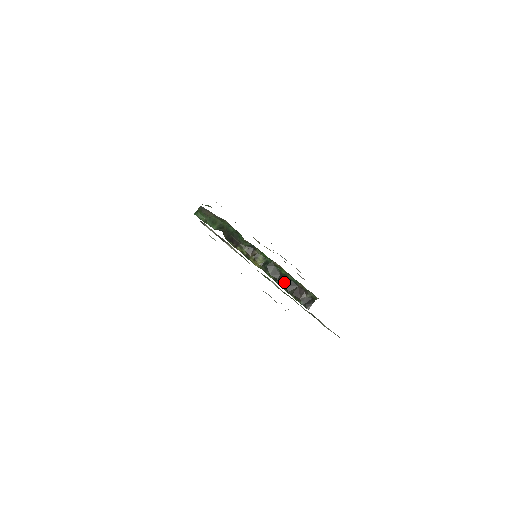
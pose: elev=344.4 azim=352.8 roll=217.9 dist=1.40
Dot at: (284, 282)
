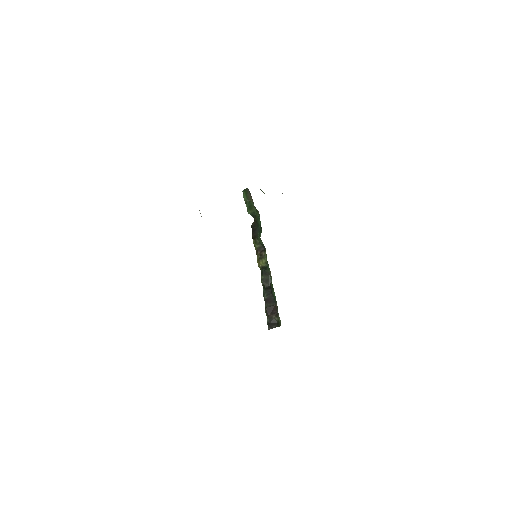
Dot at: (267, 293)
